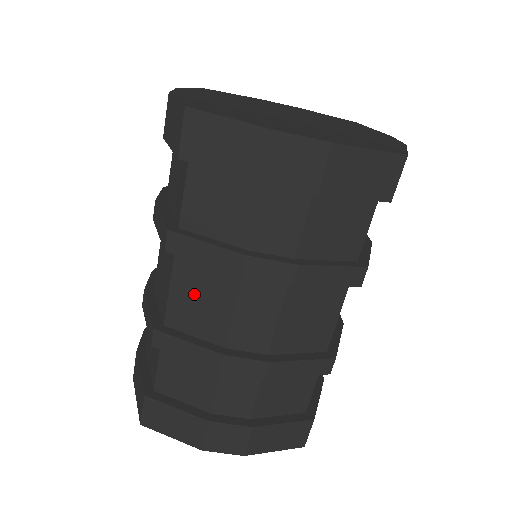
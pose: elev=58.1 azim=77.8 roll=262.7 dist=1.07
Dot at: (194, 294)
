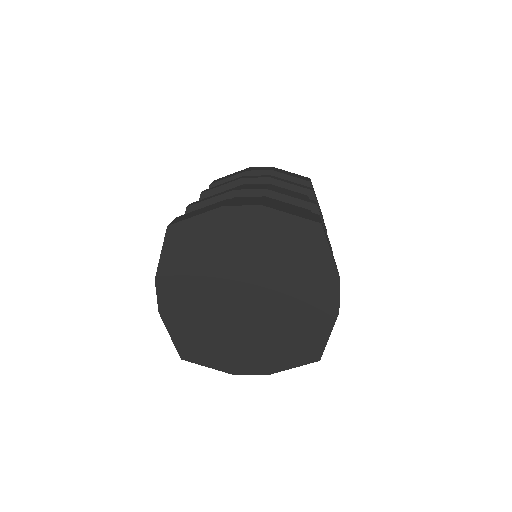
Dot at: occluded
